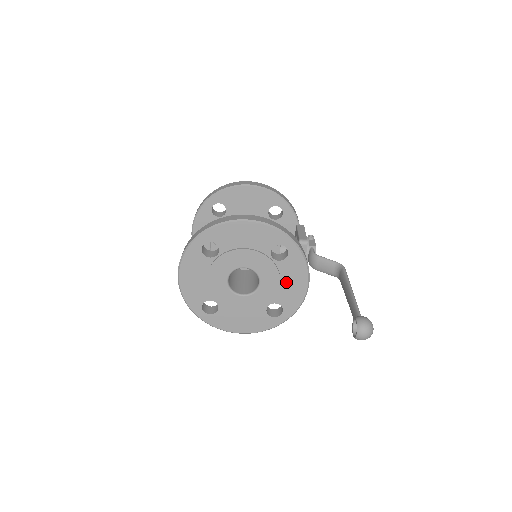
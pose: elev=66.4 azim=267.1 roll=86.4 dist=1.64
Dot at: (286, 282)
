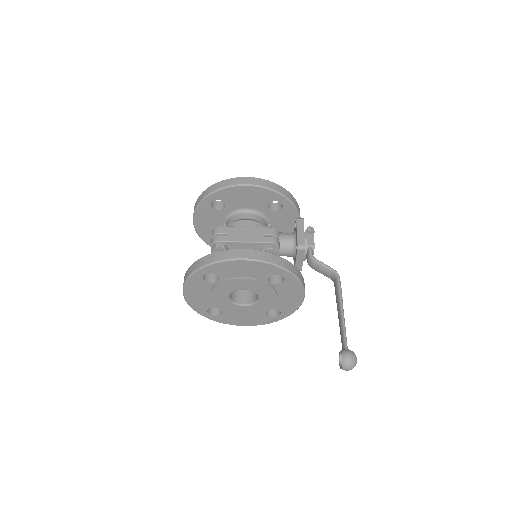
Dot at: (283, 297)
